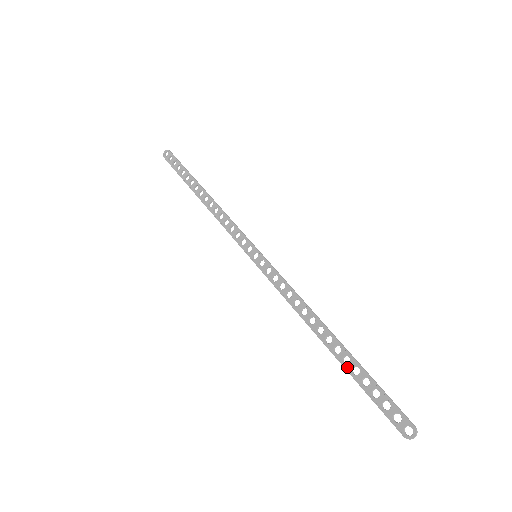
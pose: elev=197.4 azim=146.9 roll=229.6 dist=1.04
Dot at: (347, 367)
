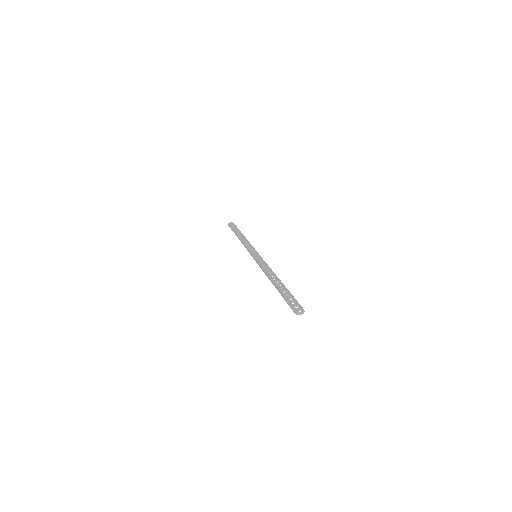
Dot at: (280, 290)
